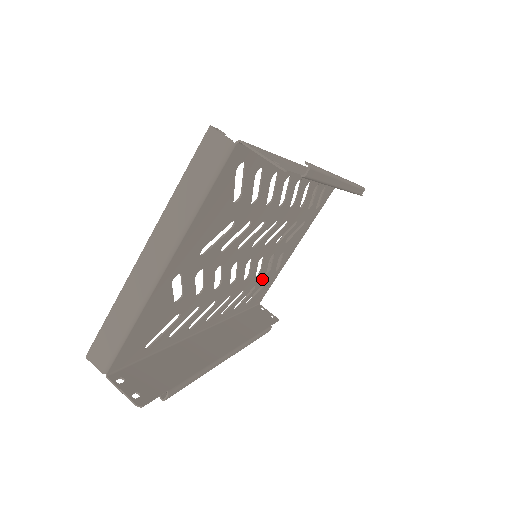
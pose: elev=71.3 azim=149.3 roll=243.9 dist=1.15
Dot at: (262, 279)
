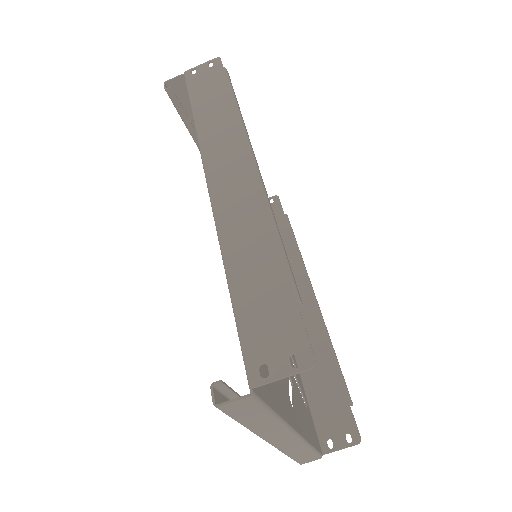
Dot at: occluded
